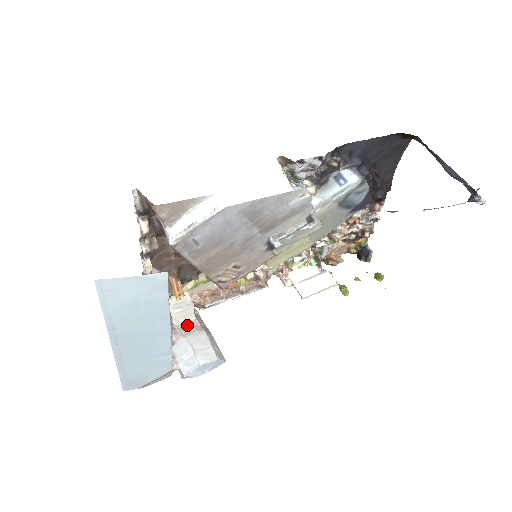
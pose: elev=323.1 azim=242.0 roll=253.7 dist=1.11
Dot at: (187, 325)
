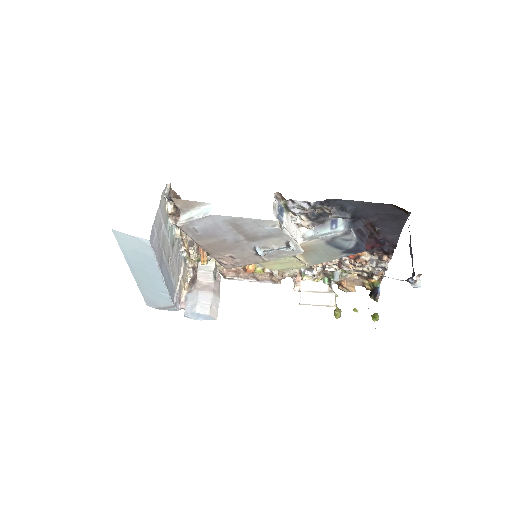
Dot at: (205, 284)
